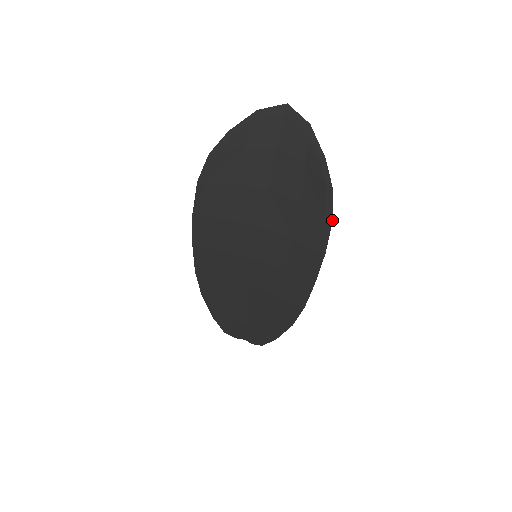
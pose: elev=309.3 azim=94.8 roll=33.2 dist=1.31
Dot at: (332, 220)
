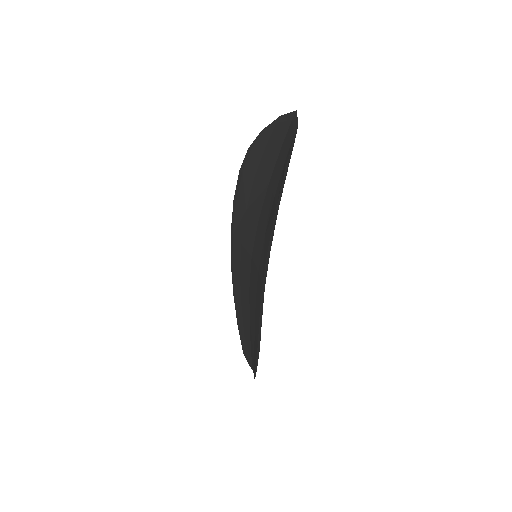
Dot at: occluded
